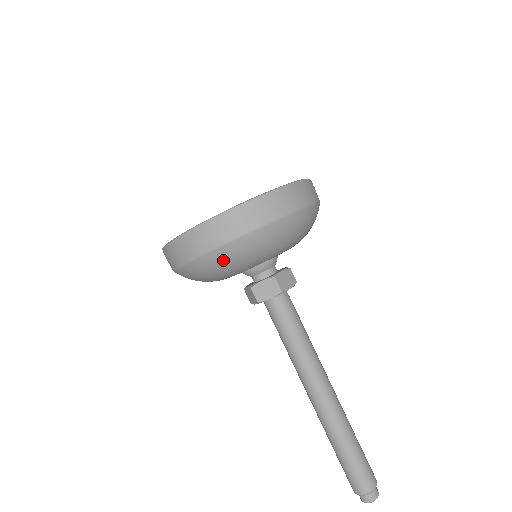
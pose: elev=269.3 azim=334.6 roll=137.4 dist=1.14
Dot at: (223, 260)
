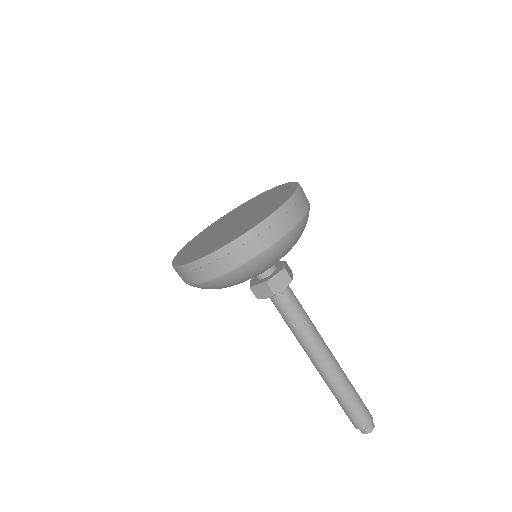
Dot at: (210, 288)
